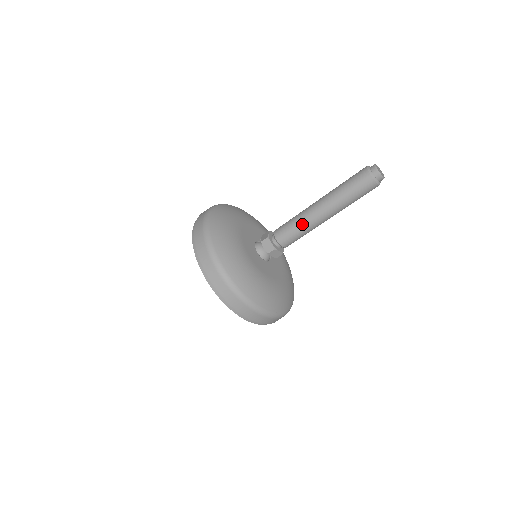
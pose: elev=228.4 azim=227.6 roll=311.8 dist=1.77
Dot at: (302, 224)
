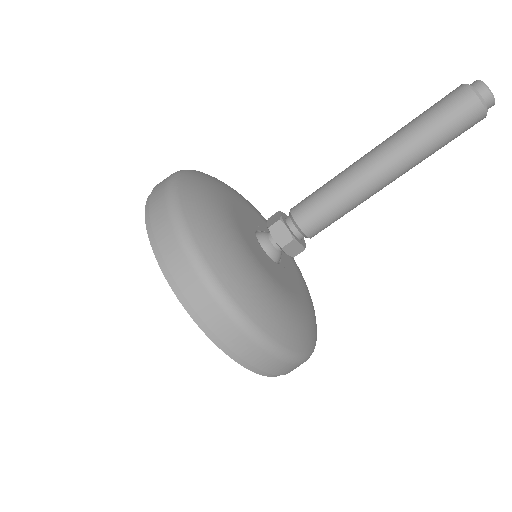
Dot at: (344, 192)
